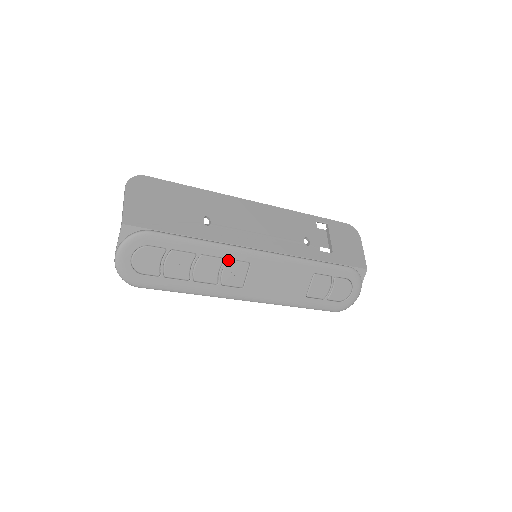
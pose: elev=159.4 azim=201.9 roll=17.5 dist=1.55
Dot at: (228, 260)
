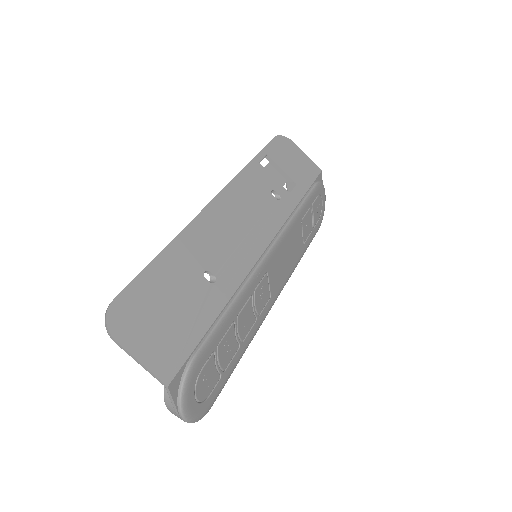
Dot at: (254, 292)
